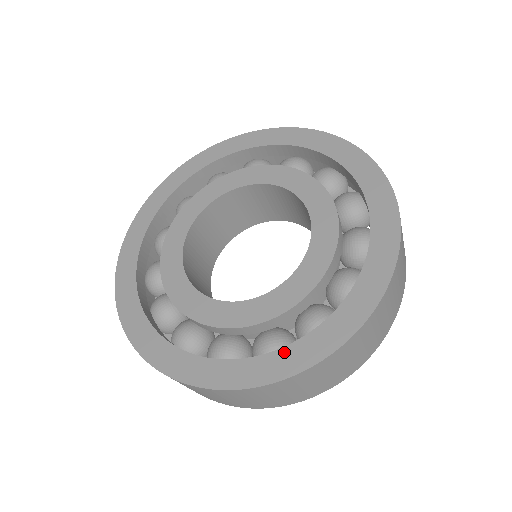
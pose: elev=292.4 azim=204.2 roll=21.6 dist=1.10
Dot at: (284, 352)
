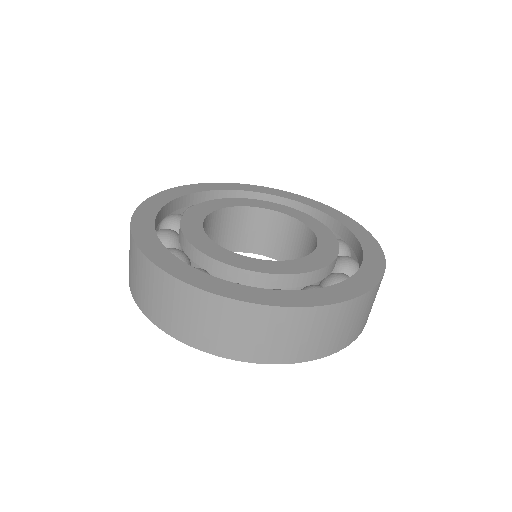
Dot at: (303, 293)
